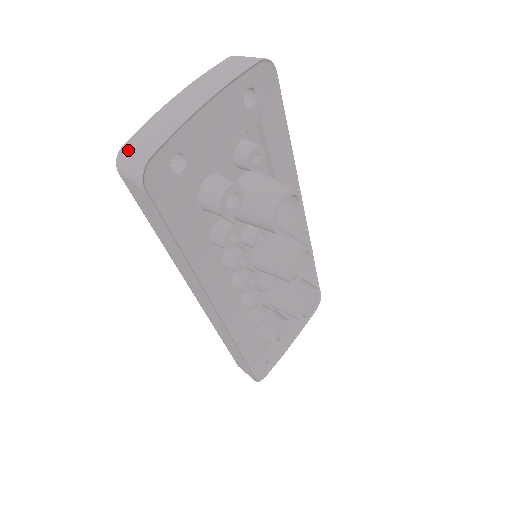
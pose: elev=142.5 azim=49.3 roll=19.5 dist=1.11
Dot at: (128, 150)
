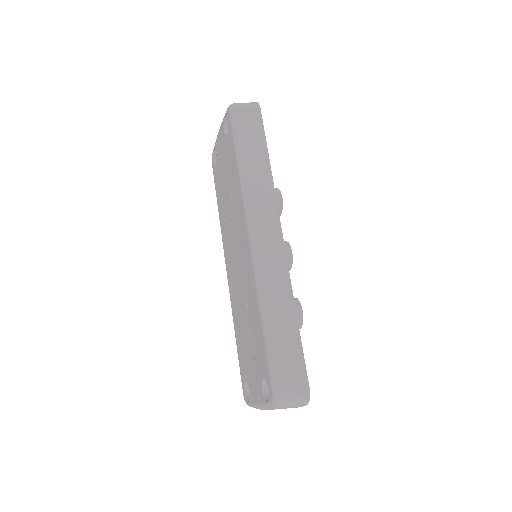
Dot at: occluded
